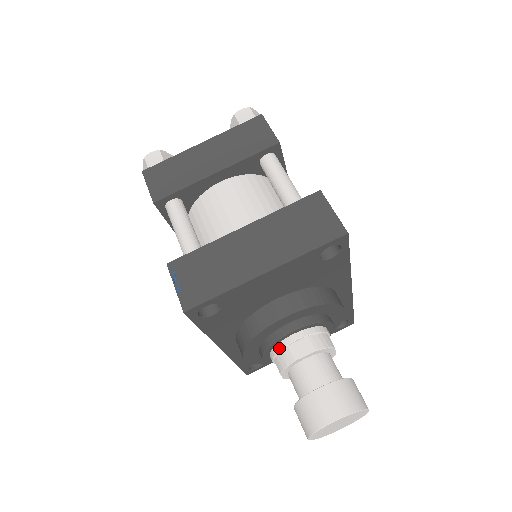
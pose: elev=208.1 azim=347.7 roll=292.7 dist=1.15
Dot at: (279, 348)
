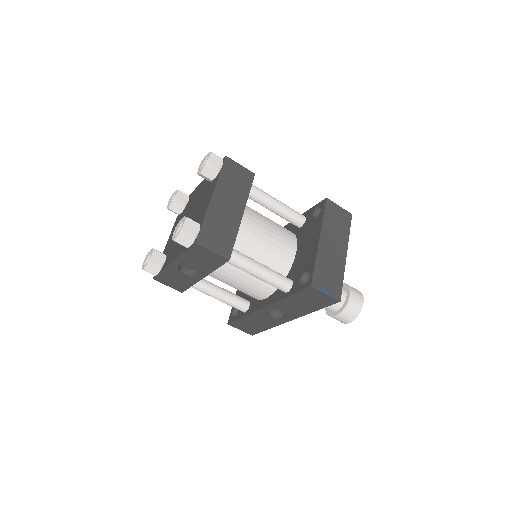
Dot at: occluded
